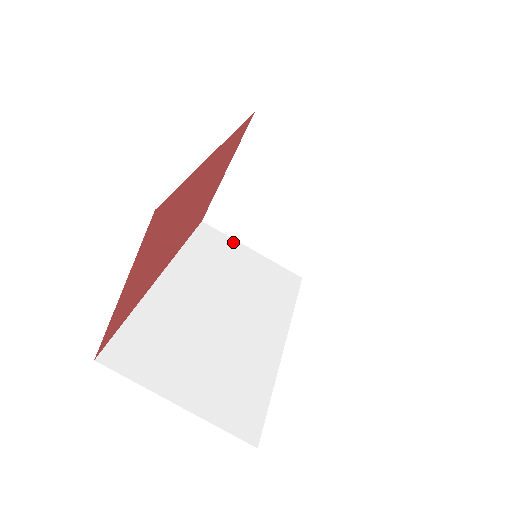
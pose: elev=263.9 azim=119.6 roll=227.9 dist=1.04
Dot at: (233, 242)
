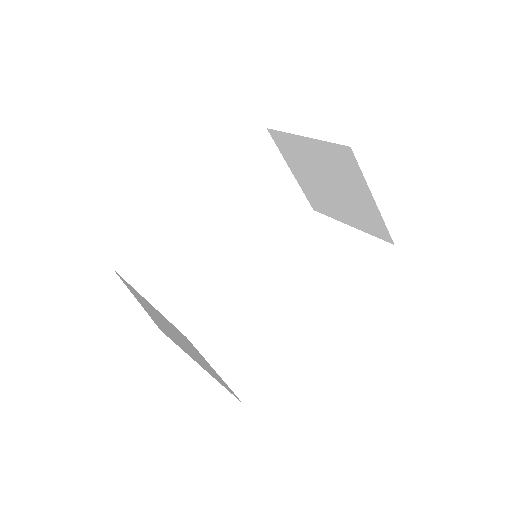
Dot at: (279, 161)
